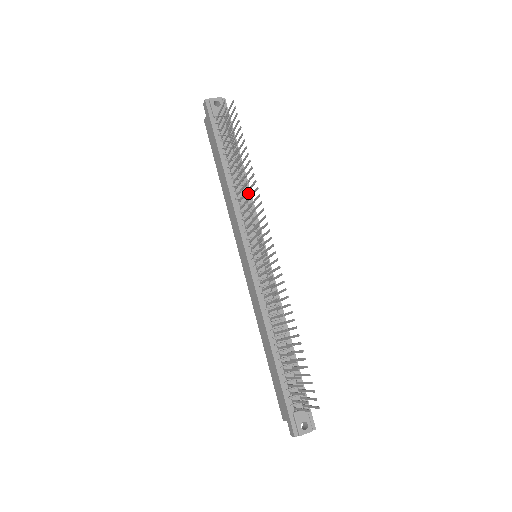
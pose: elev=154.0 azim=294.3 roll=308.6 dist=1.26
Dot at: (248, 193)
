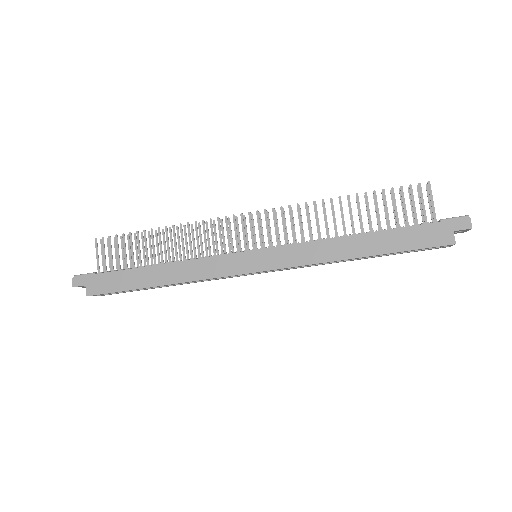
Dot at: occluded
